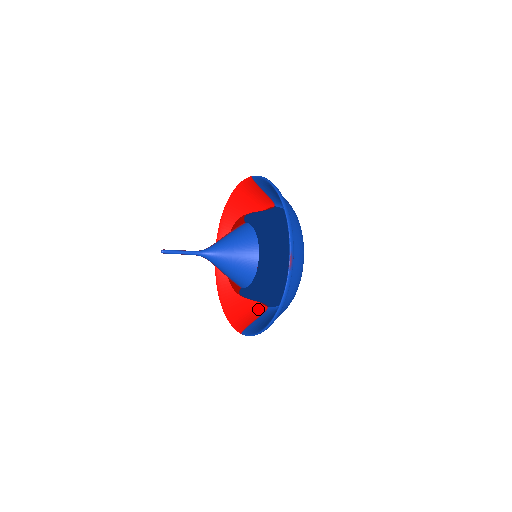
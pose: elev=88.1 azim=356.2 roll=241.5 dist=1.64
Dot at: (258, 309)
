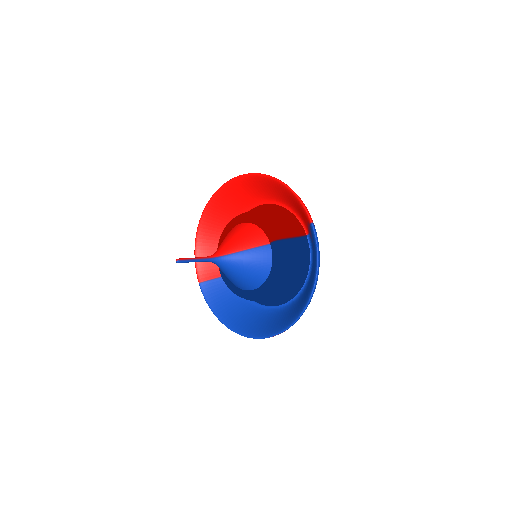
Dot at: occluded
